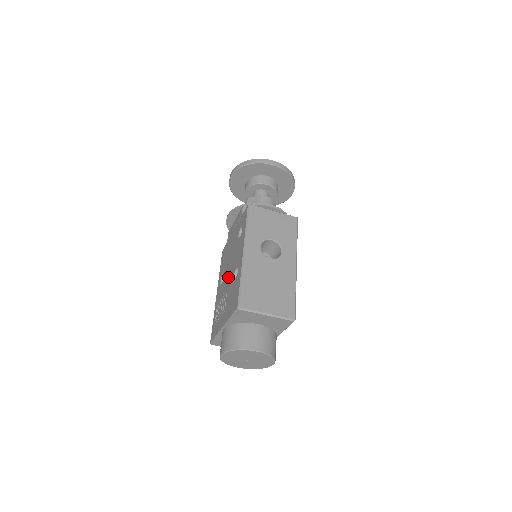
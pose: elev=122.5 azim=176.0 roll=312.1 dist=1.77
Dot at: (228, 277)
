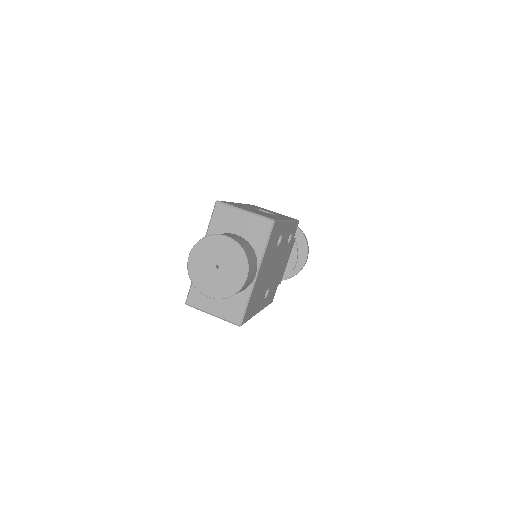
Dot at: occluded
